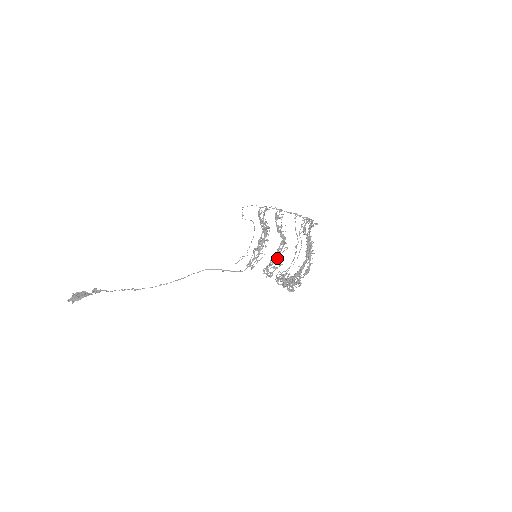
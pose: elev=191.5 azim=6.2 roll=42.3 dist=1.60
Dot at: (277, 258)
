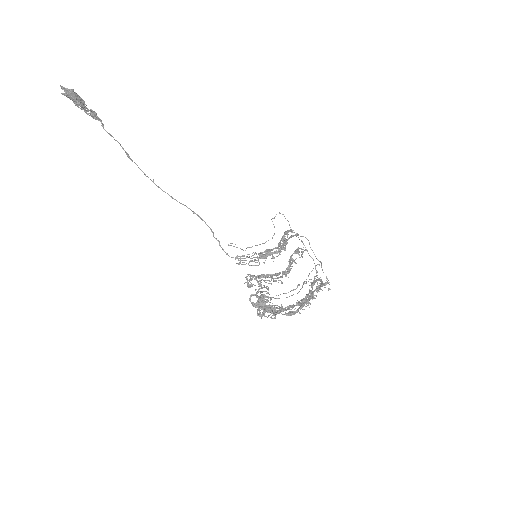
Dot at: (267, 280)
